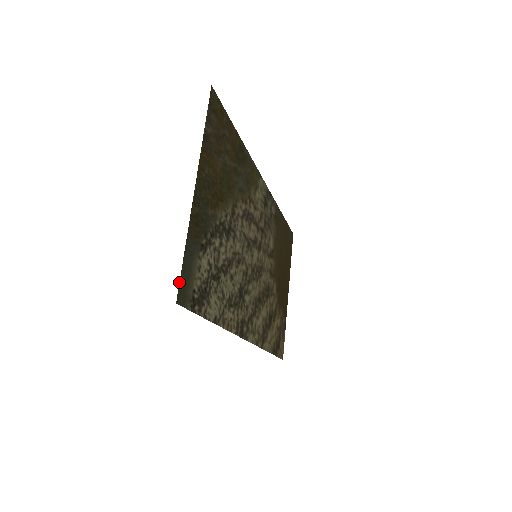
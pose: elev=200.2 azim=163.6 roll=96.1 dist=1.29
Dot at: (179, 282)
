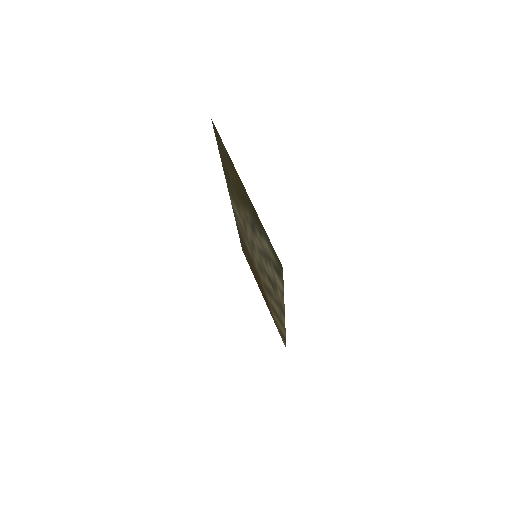
Dot at: occluded
